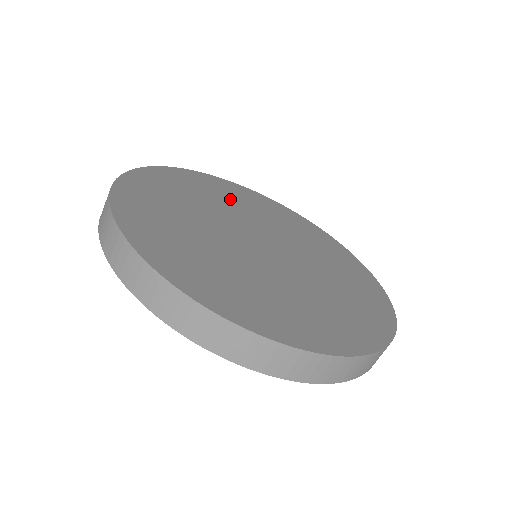
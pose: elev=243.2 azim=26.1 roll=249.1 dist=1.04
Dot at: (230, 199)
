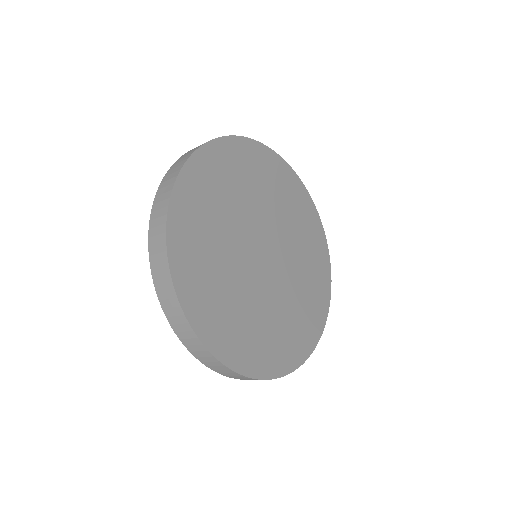
Dot at: (233, 188)
